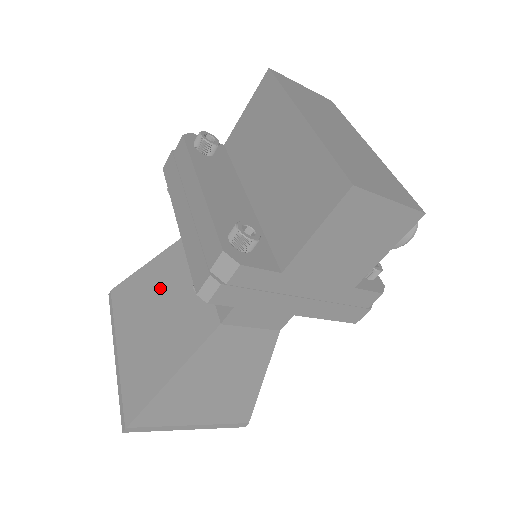
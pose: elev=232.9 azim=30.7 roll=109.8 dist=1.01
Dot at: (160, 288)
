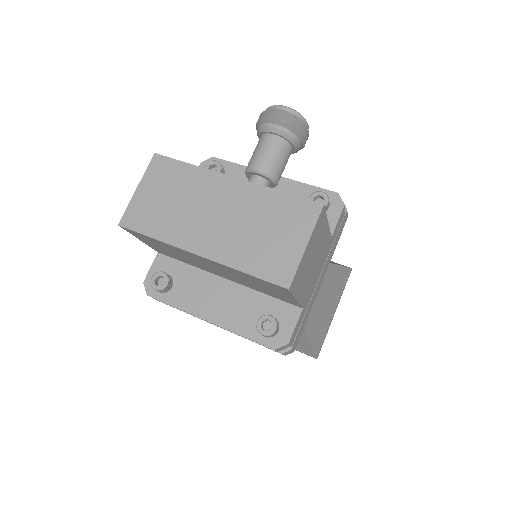
Dot at: occluded
